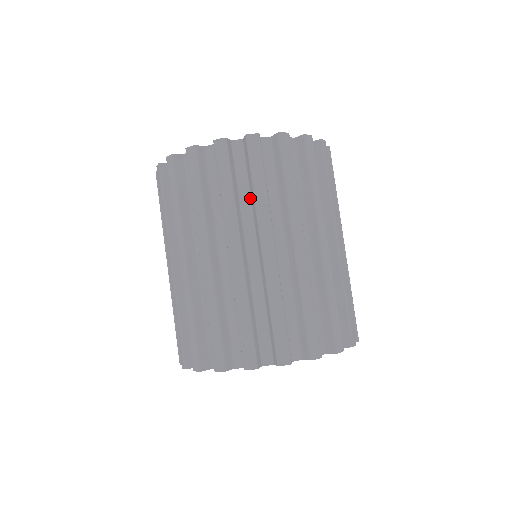
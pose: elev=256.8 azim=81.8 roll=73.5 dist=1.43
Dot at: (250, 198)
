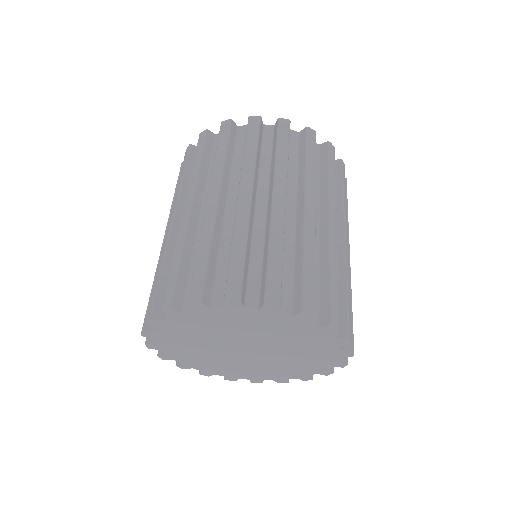
Dot at: (270, 165)
